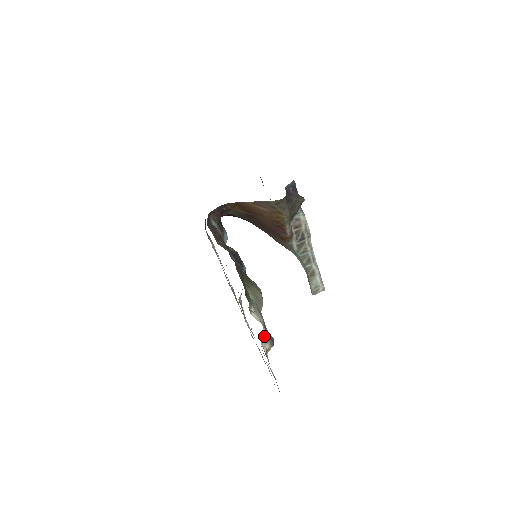
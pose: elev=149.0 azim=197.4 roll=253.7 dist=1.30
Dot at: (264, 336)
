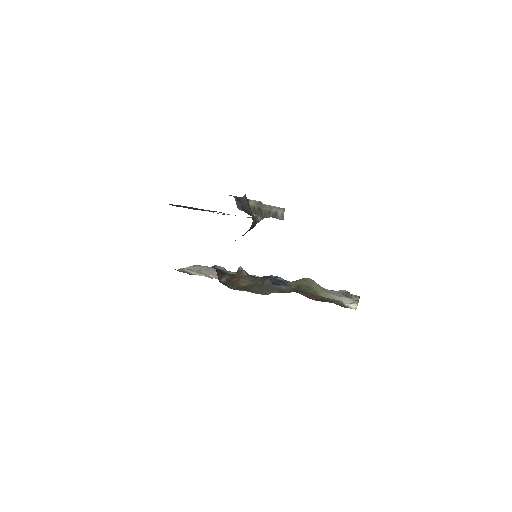
Dot at: occluded
